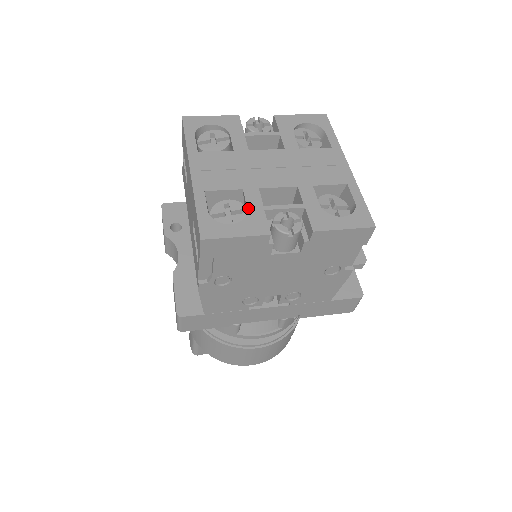
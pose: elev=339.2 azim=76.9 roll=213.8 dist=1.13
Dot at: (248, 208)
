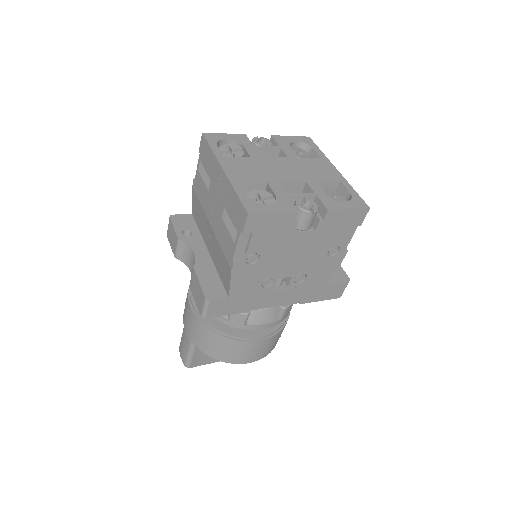
Dot at: (276, 194)
